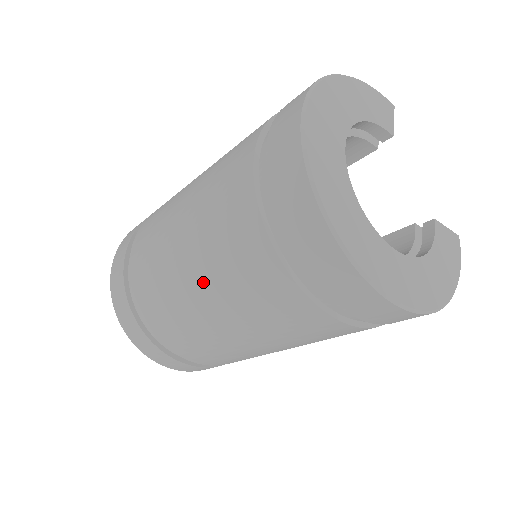
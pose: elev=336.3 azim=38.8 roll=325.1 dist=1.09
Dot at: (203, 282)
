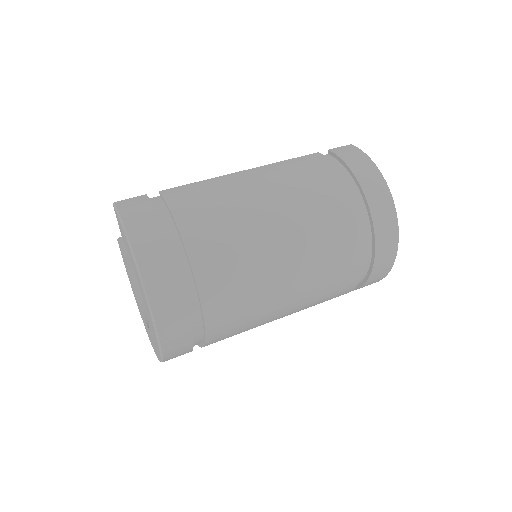
Dot at: occluded
